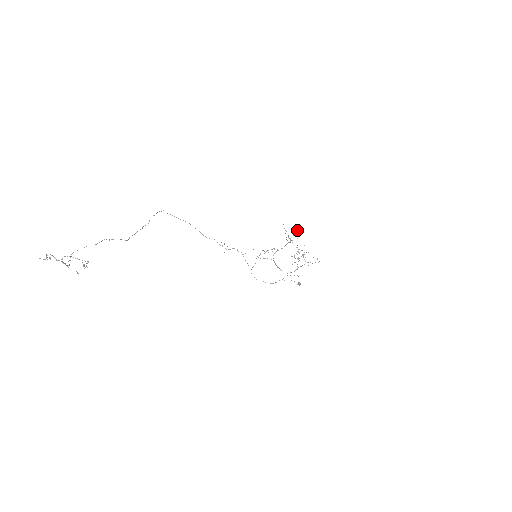
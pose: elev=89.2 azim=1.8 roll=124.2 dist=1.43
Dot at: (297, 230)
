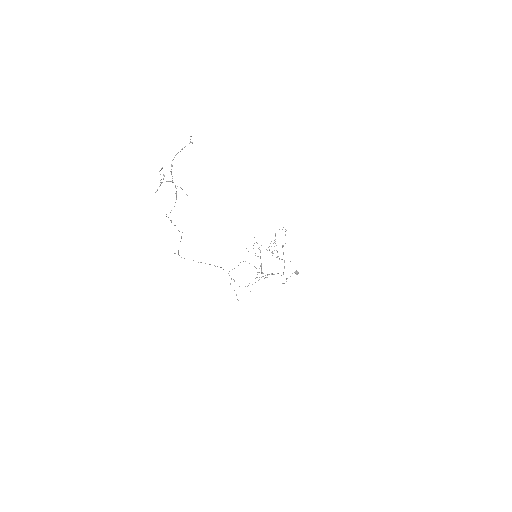
Dot at: occluded
